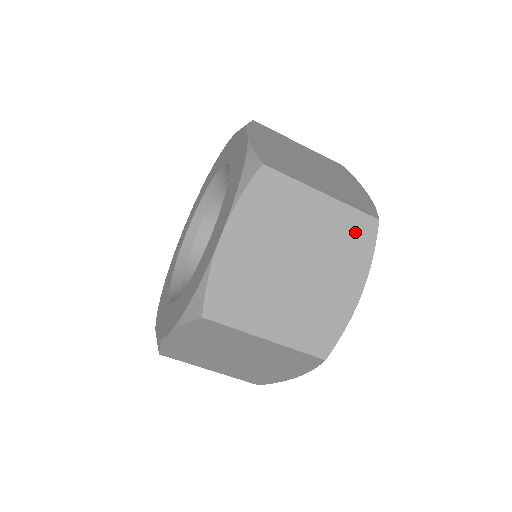
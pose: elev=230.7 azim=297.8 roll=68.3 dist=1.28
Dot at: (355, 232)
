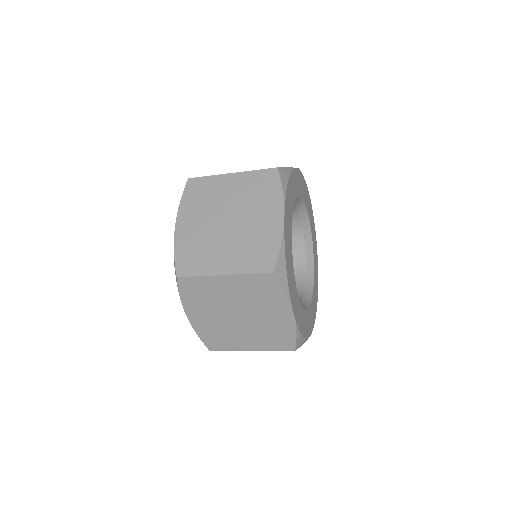
Dot at: (262, 286)
